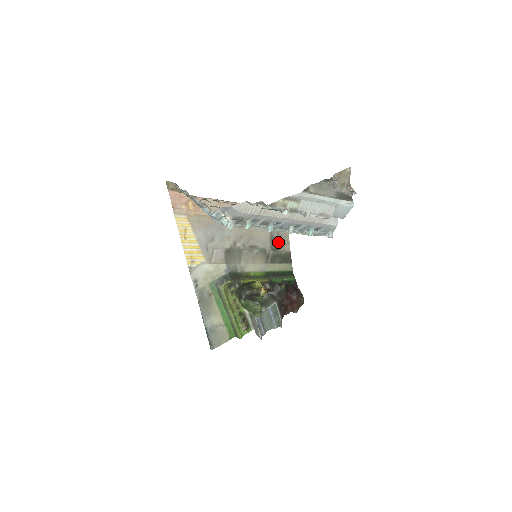
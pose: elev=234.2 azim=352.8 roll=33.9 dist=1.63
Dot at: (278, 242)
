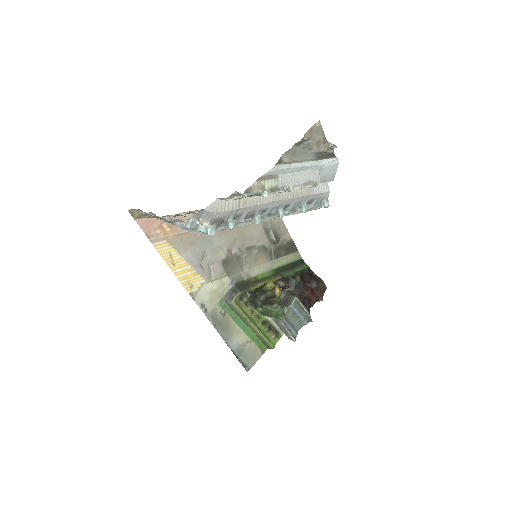
Dot at: (275, 233)
